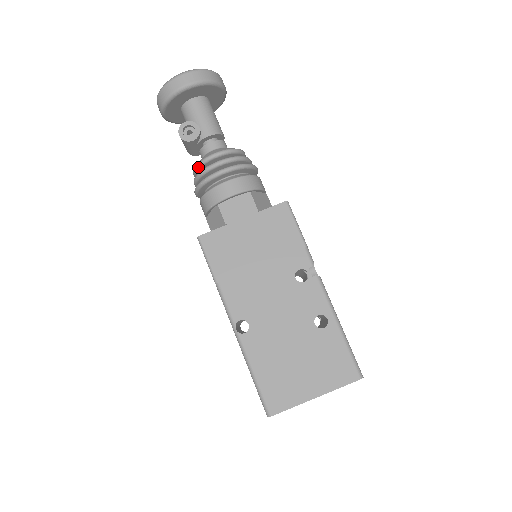
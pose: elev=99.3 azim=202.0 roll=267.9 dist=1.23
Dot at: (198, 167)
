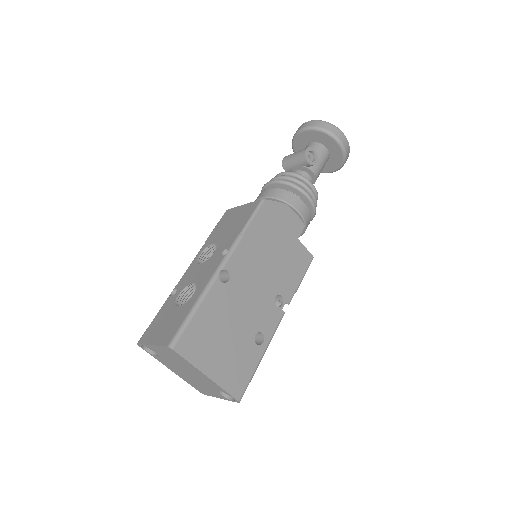
Dot at: (296, 175)
